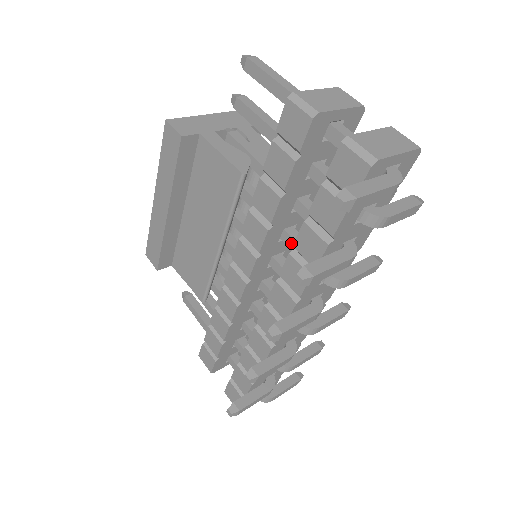
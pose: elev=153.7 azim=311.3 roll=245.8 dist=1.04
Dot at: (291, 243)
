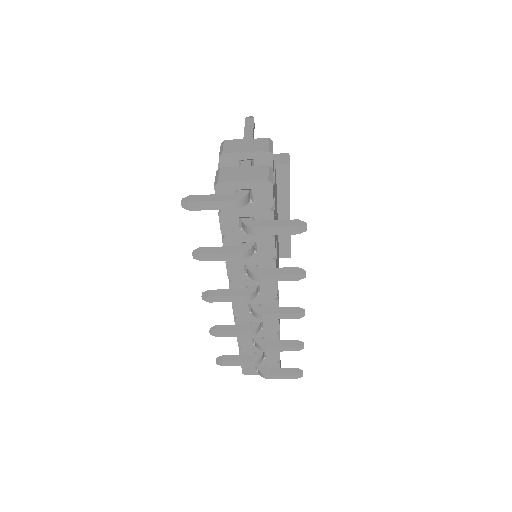
Dot at: occluded
